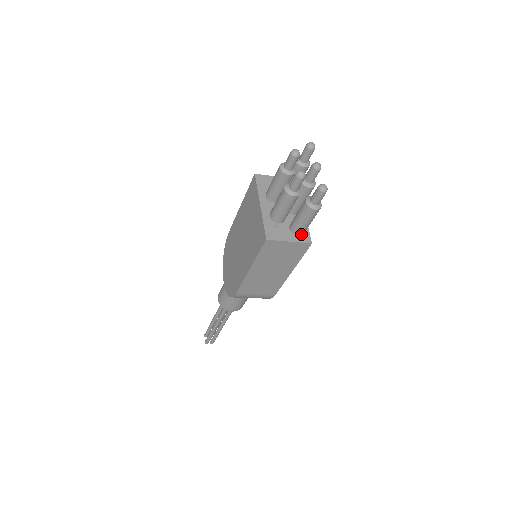
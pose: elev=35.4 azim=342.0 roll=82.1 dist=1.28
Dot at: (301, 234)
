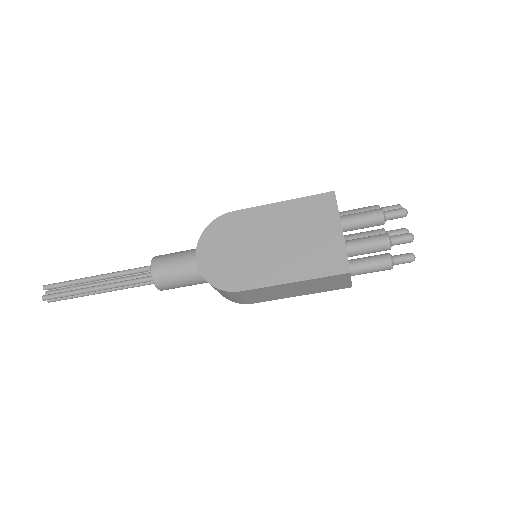
Dot at: (352, 275)
